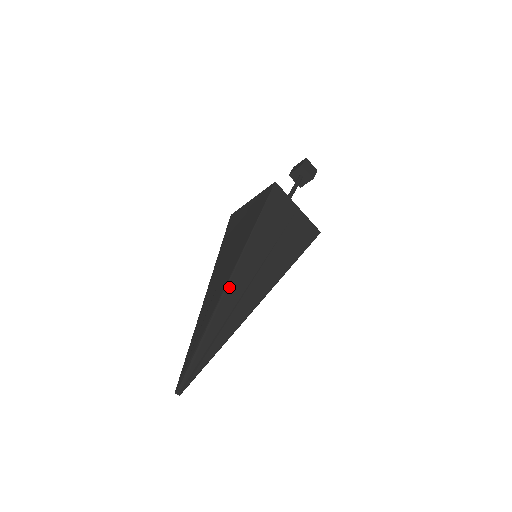
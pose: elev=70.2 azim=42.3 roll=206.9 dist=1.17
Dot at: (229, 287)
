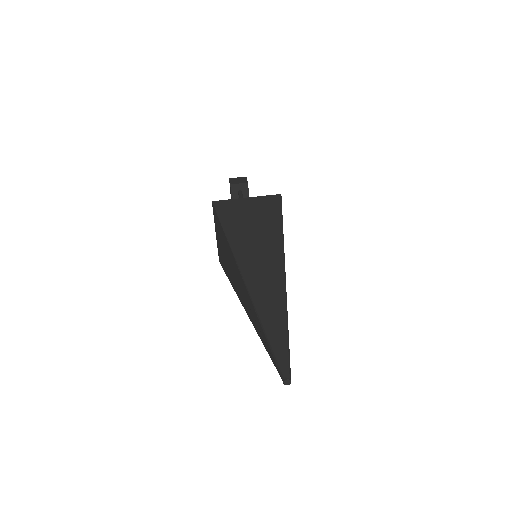
Dot at: occluded
